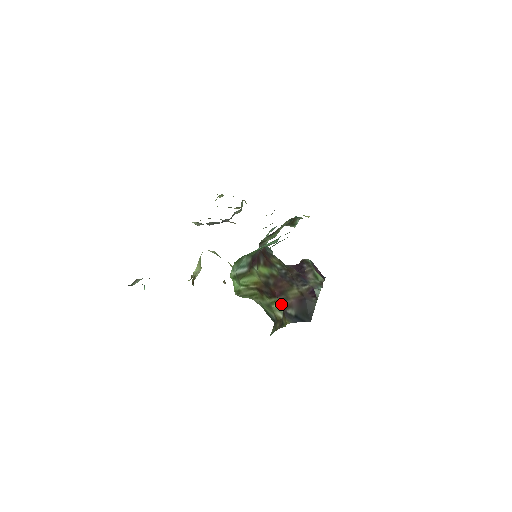
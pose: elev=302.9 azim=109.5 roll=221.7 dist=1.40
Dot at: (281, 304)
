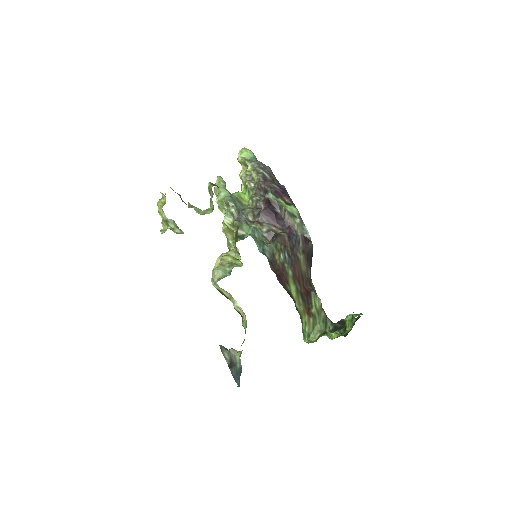
Dot at: (316, 295)
